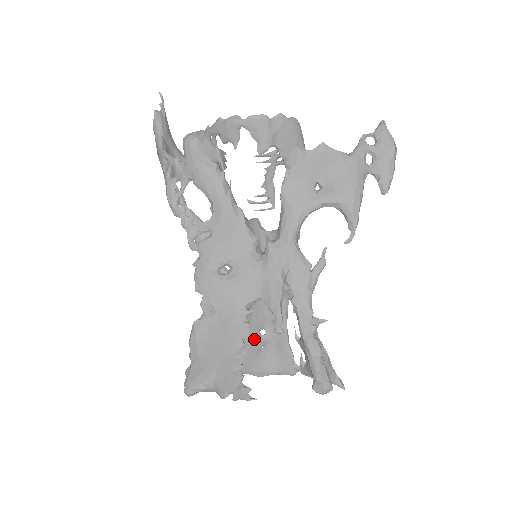
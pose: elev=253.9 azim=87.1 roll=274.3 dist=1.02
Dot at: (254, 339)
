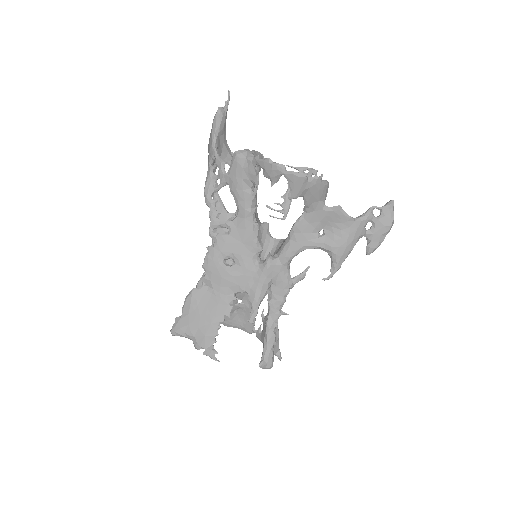
Dot at: occluded
